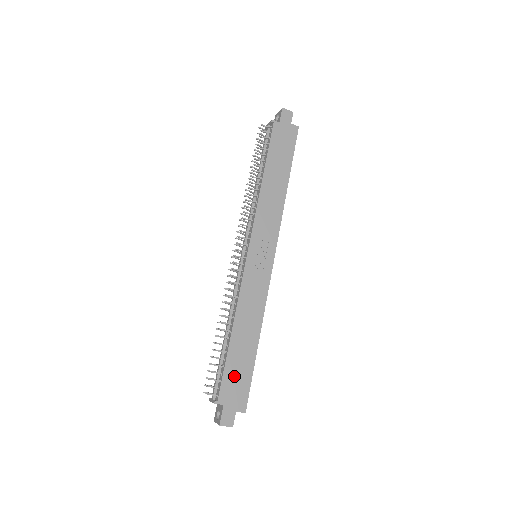
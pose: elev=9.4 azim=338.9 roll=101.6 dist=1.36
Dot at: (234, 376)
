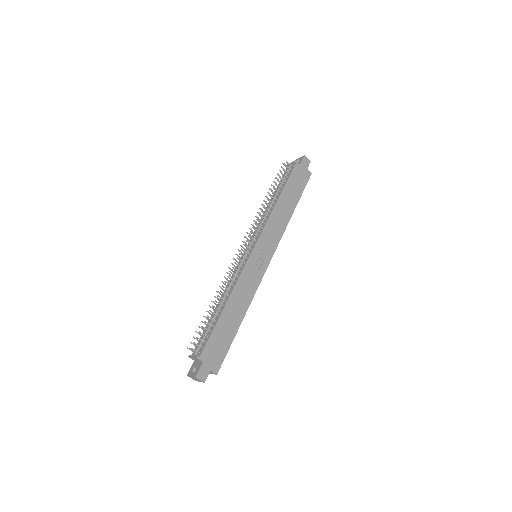
Dot at: (217, 341)
